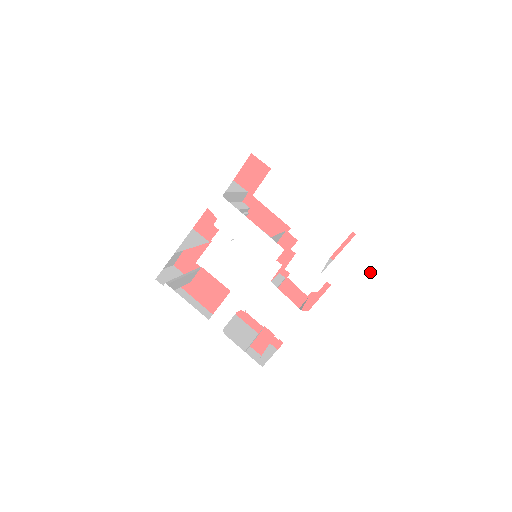
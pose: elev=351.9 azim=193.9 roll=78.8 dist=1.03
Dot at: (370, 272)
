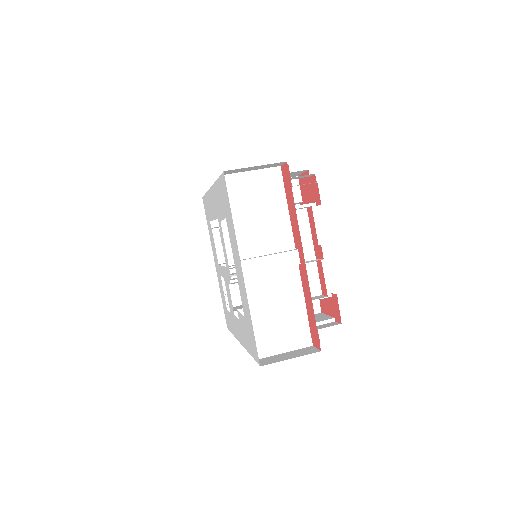
Dot at: (246, 338)
